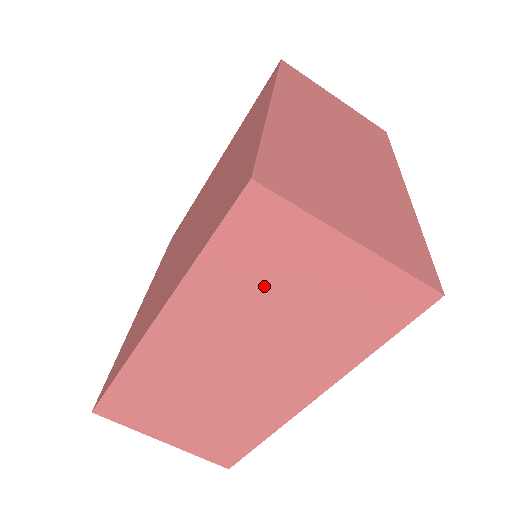
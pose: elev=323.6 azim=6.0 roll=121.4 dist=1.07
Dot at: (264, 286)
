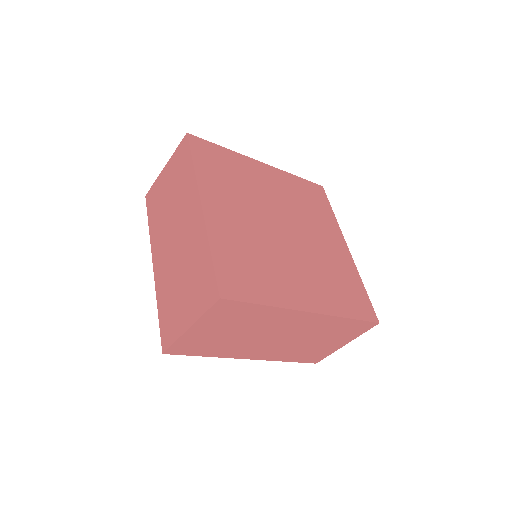
Dot at: (162, 206)
